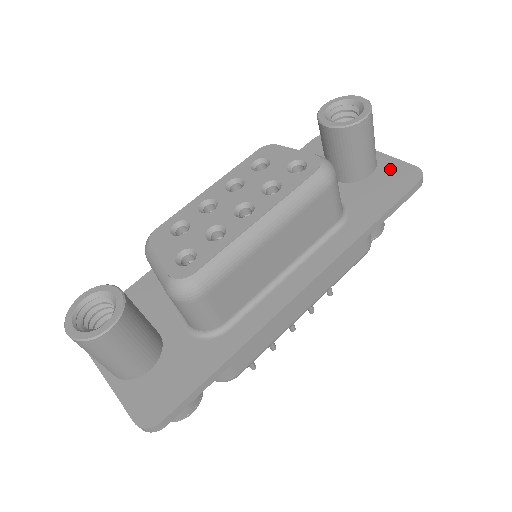
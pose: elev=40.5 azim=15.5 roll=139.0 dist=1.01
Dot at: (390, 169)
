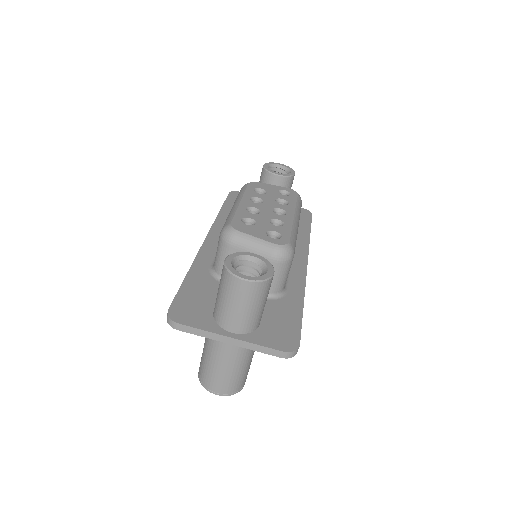
Dot at: occluded
